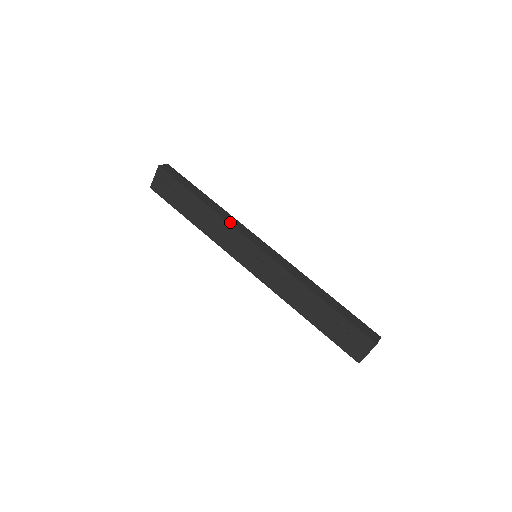
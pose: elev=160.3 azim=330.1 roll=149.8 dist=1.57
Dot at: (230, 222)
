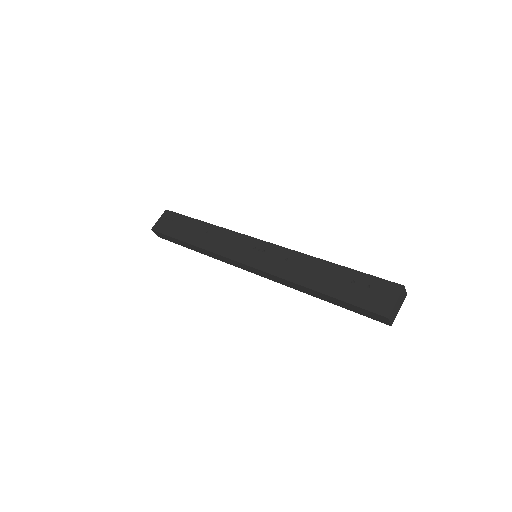
Dot at: (231, 231)
